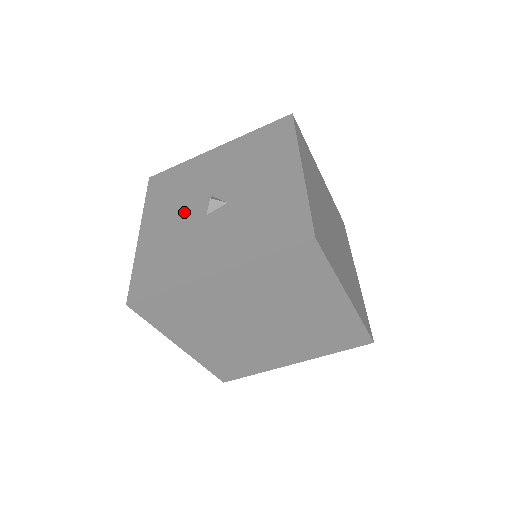
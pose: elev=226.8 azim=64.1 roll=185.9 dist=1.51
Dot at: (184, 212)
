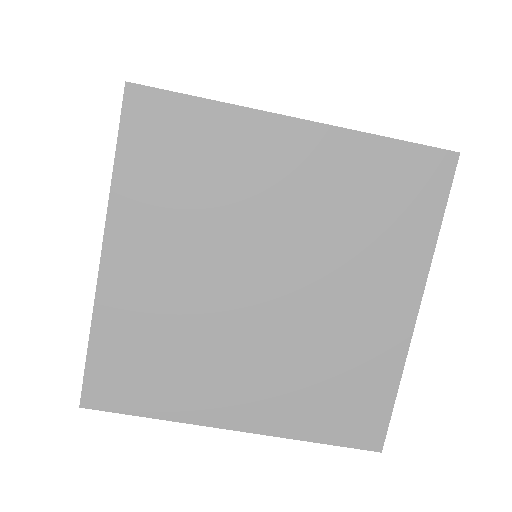
Dot at: occluded
